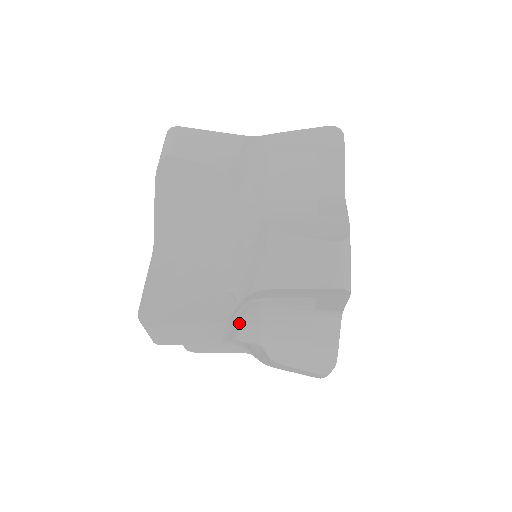
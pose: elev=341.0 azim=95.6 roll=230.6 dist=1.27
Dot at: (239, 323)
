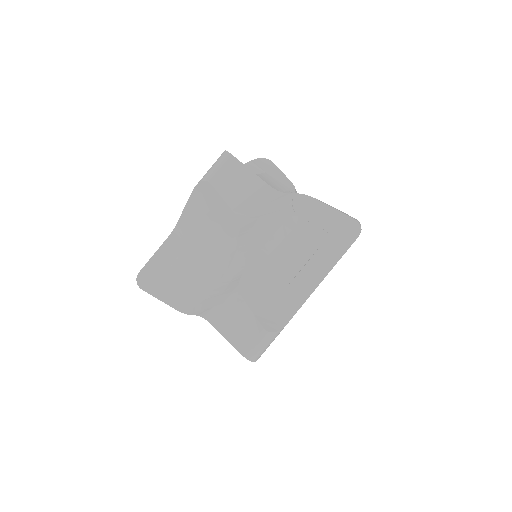
Dot at: occluded
